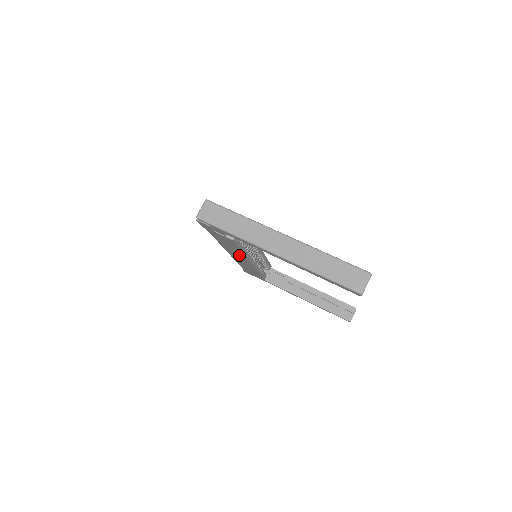
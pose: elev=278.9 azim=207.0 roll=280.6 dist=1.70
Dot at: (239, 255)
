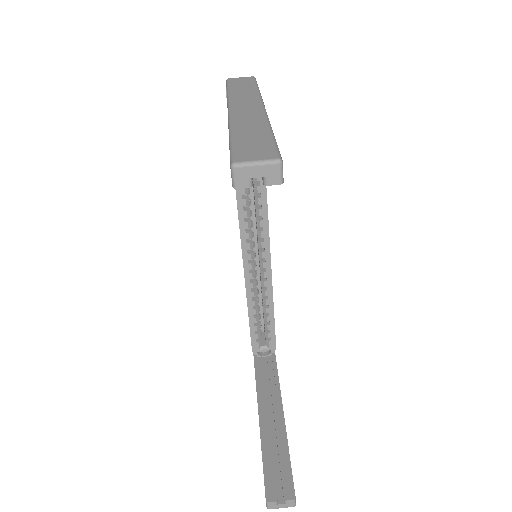
Dot at: occluded
